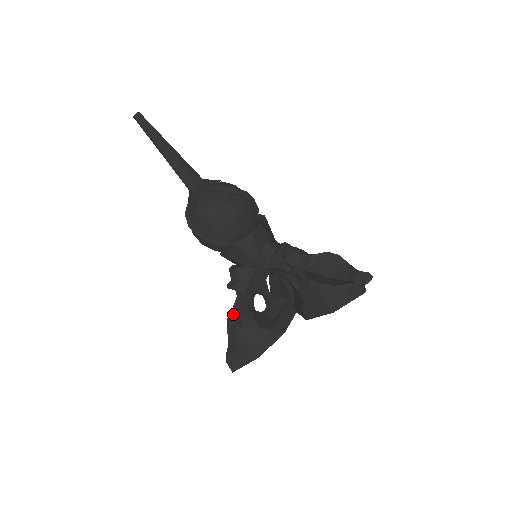
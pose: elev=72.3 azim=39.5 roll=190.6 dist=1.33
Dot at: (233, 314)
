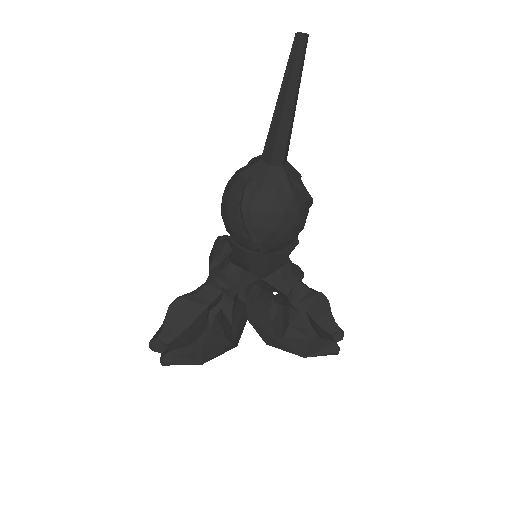
Dot at: (190, 298)
